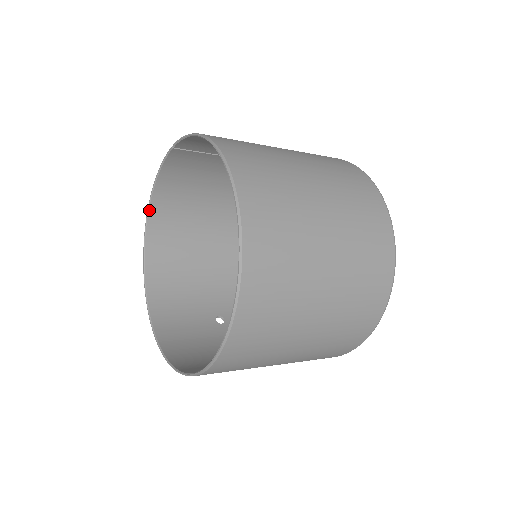
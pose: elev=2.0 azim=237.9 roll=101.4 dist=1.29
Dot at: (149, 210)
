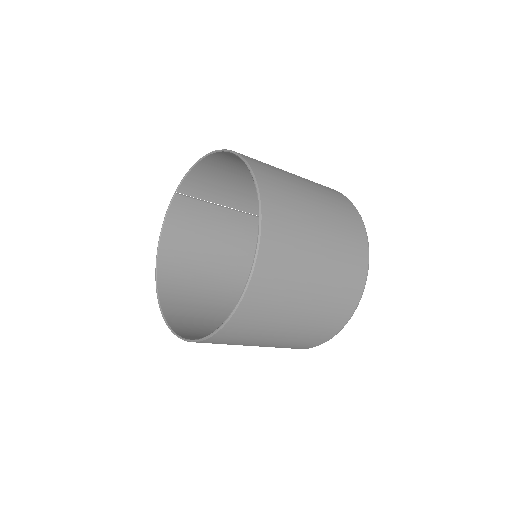
Dot at: (158, 258)
